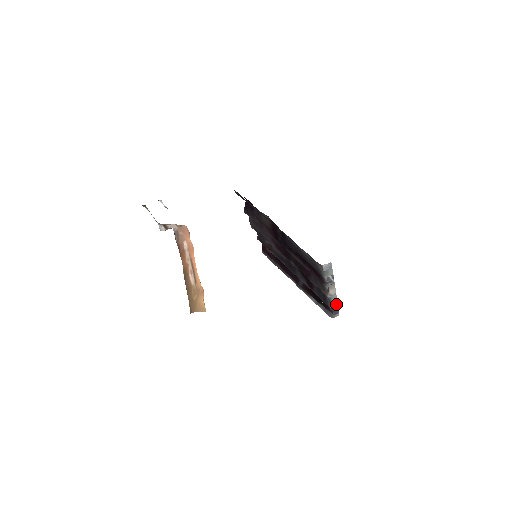
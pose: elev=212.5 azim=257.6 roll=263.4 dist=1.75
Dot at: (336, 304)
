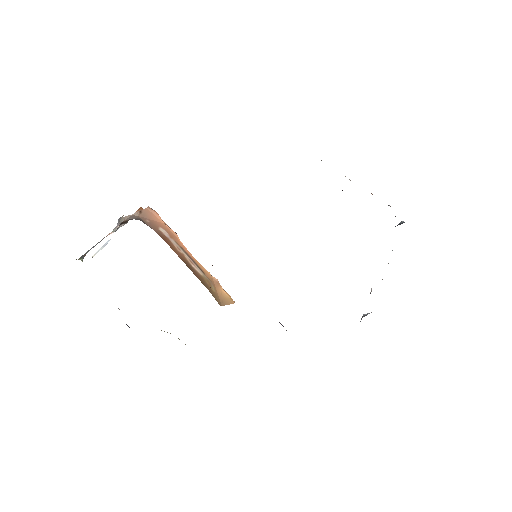
Dot at: occluded
